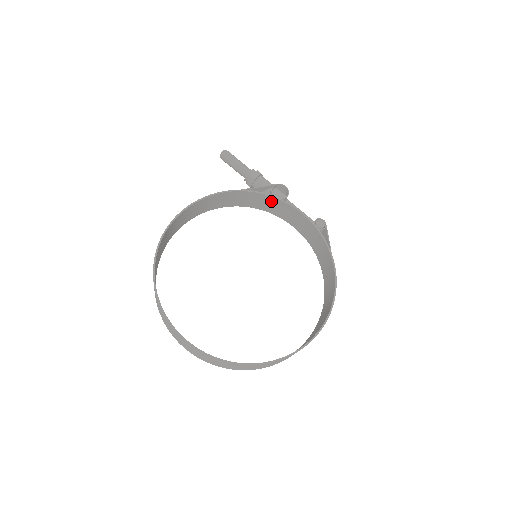
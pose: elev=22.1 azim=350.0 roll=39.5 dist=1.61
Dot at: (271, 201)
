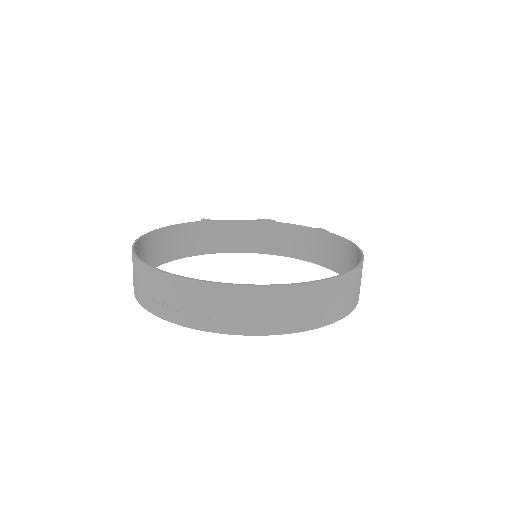
Dot at: (260, 230)
